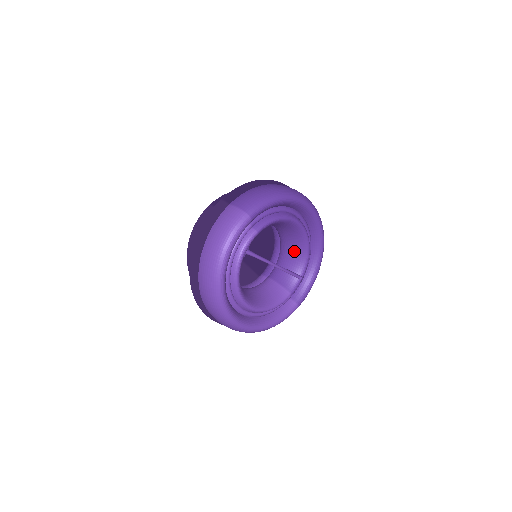
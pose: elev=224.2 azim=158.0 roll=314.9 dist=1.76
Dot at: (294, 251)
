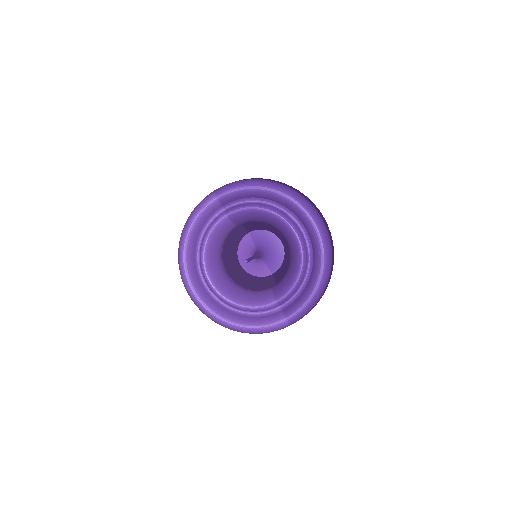
Dot at: (292, 257)
